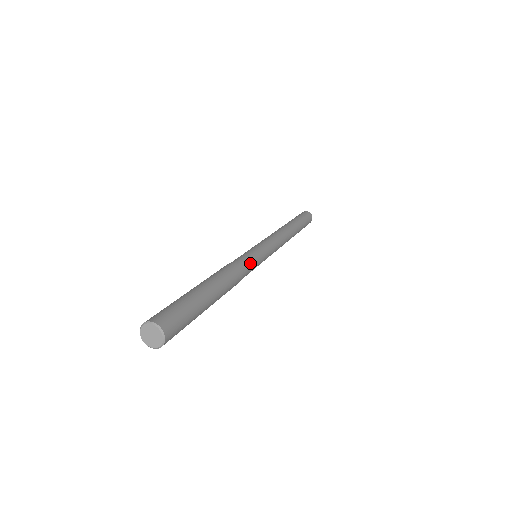
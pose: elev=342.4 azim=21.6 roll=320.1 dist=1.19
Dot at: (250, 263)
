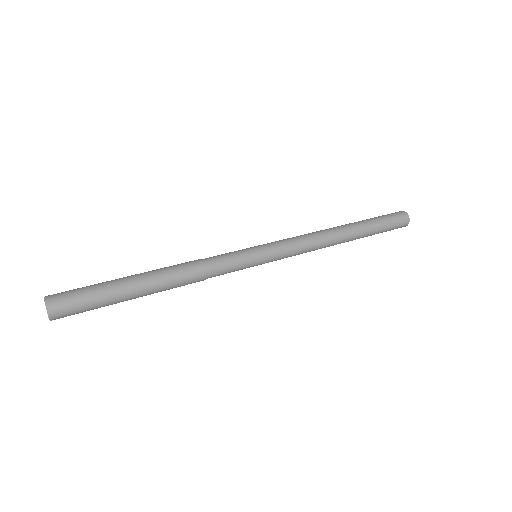
Dot at: (226, 264)
